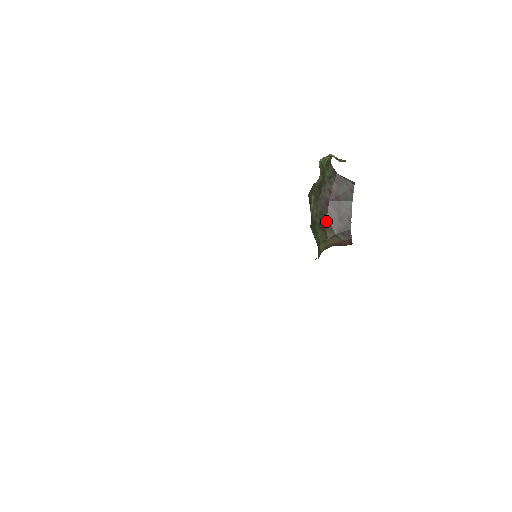
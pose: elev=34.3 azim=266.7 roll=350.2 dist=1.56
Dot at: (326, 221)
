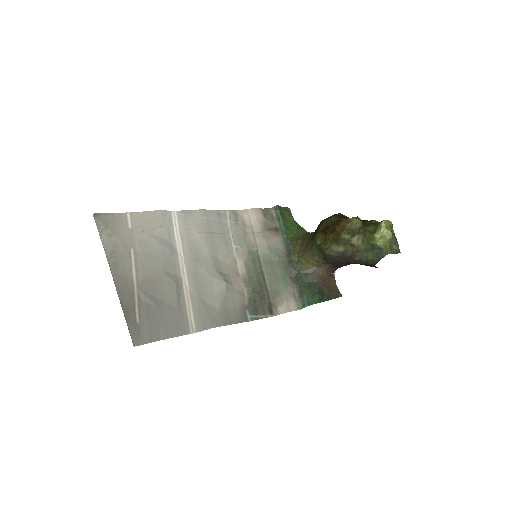
Dot at: (333, 262)
